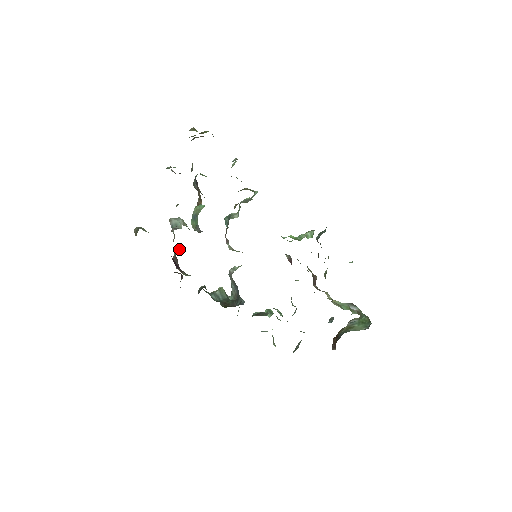
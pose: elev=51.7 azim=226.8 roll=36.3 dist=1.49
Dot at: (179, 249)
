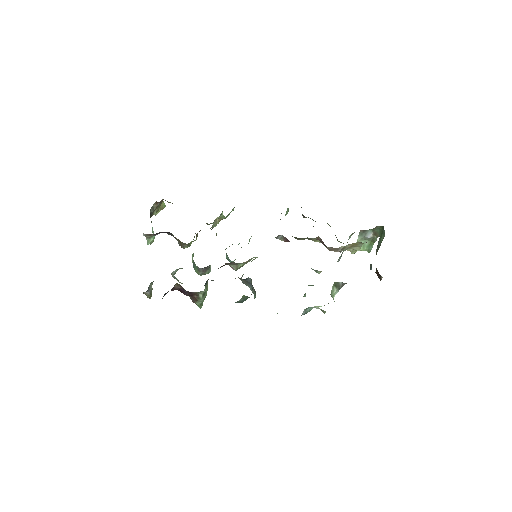
Dot at: occluded
